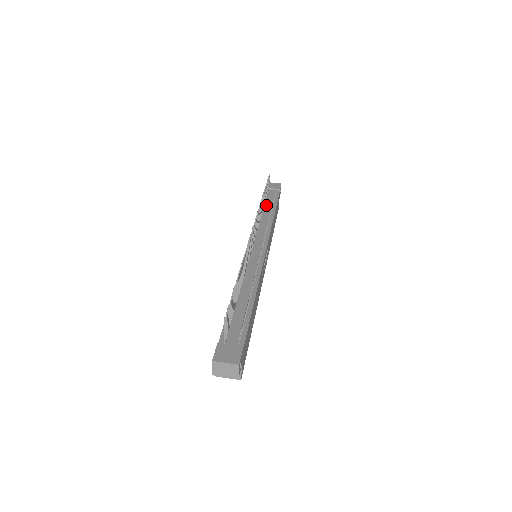
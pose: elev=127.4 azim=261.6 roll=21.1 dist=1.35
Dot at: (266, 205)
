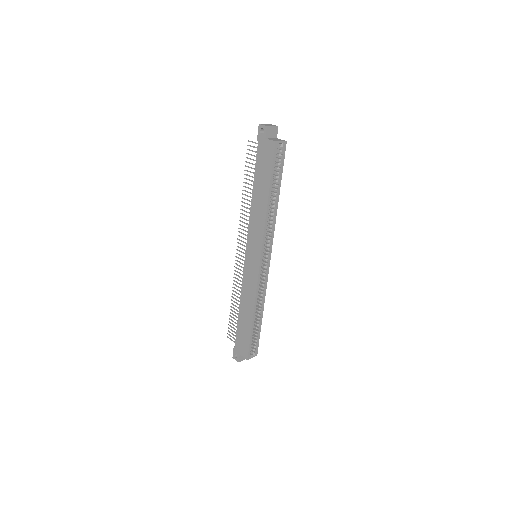
Dot at: occluded
